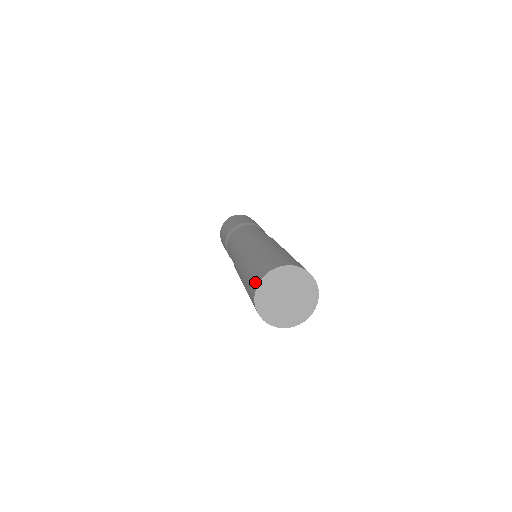
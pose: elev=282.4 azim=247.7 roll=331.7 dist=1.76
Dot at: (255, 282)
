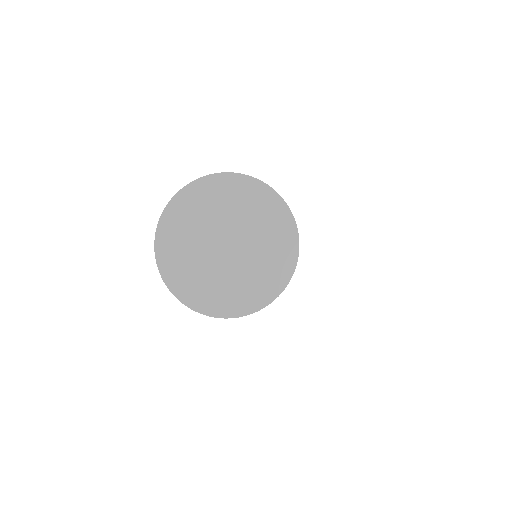
Dot at: occluded
